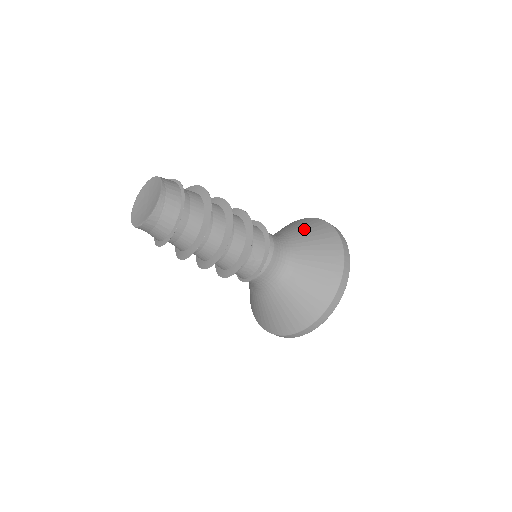
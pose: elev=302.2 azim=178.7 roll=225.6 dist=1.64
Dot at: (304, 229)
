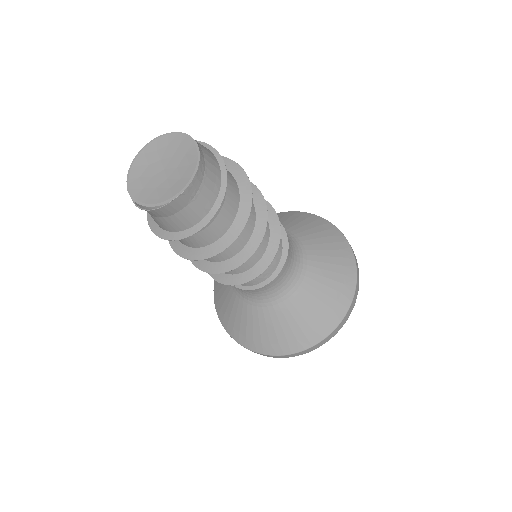
Dot at: (295, 222)
